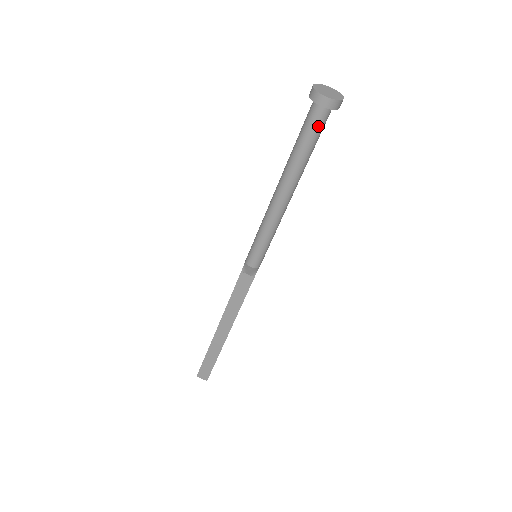
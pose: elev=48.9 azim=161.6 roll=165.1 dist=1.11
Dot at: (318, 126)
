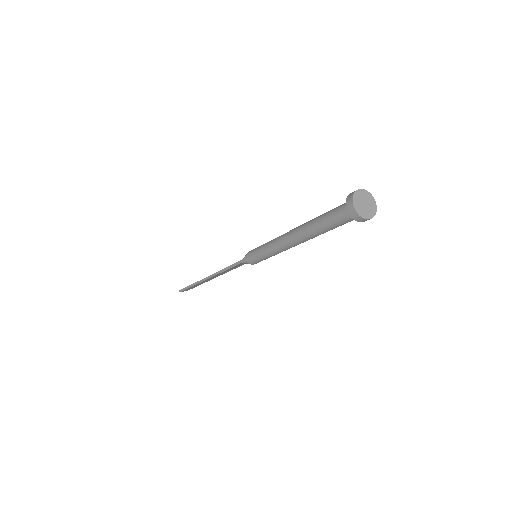
Dot at: (349, 221)
